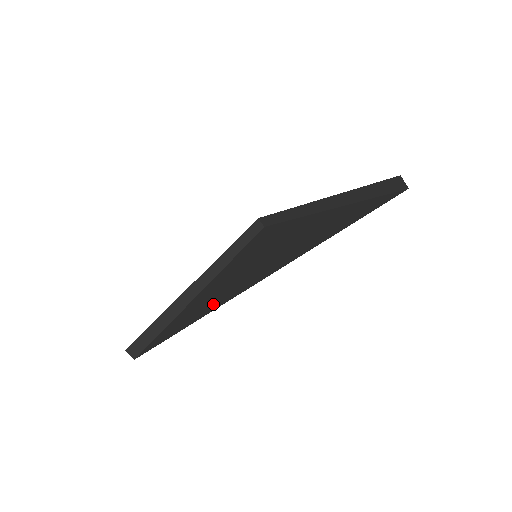
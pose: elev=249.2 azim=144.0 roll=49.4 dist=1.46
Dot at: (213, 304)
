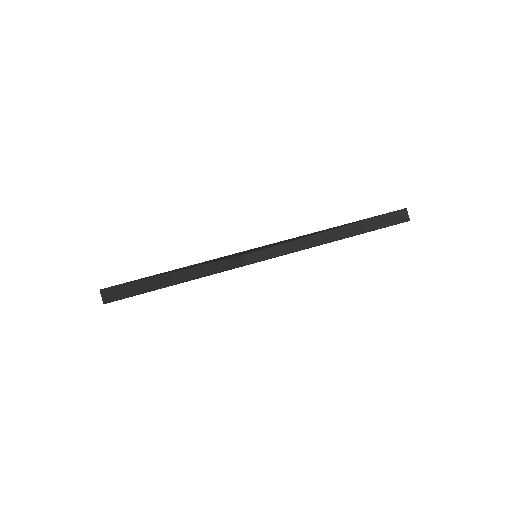
Dot at: occluded
